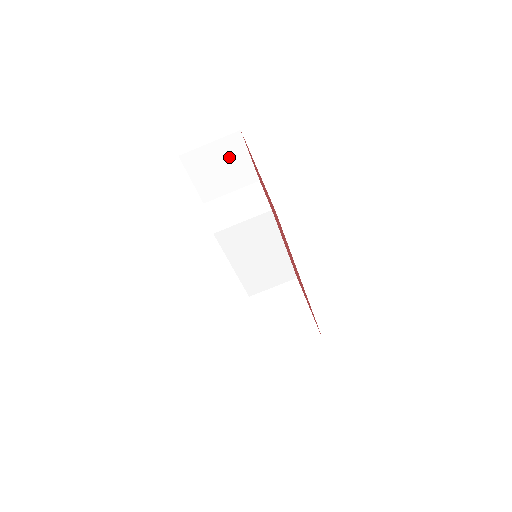
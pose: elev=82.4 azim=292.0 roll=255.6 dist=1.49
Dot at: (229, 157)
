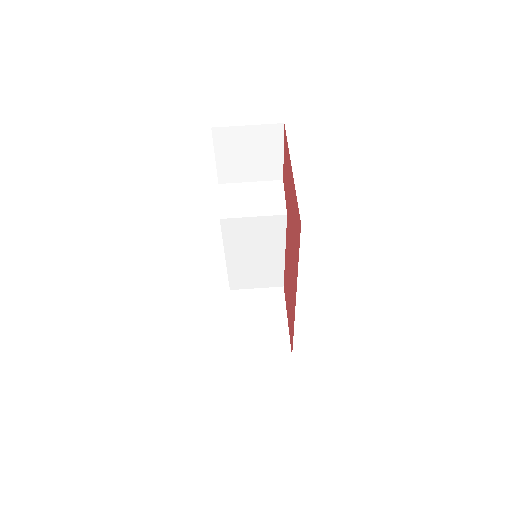
Dot at: (262, 146)
